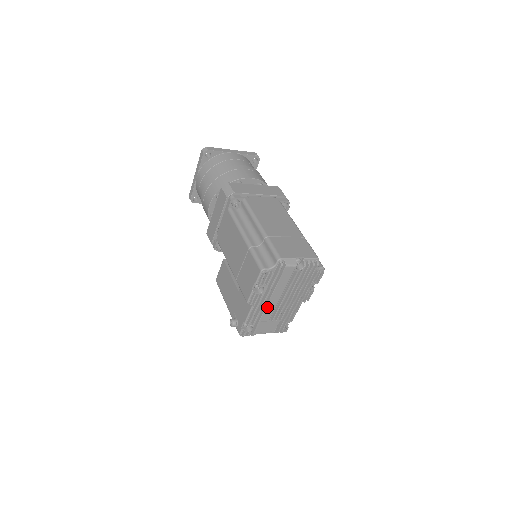
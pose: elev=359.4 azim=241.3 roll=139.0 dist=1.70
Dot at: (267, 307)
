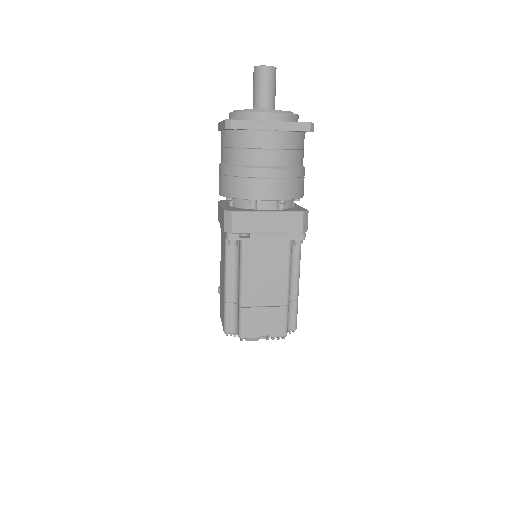
Dot at: occluded
